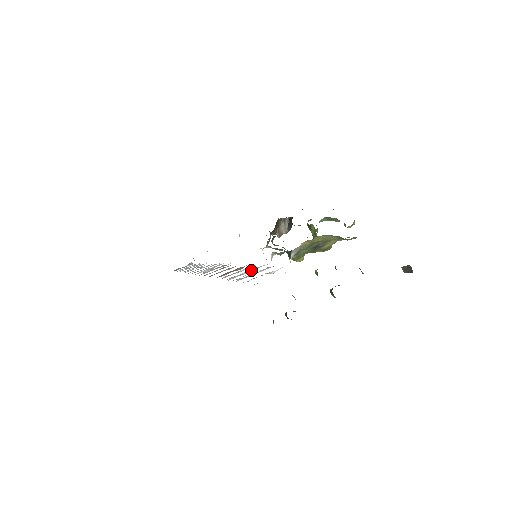
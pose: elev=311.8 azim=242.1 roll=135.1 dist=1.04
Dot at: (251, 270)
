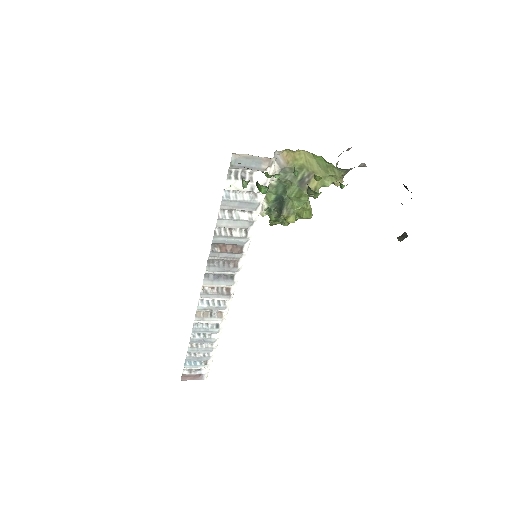
Dot at: (242, 216)
